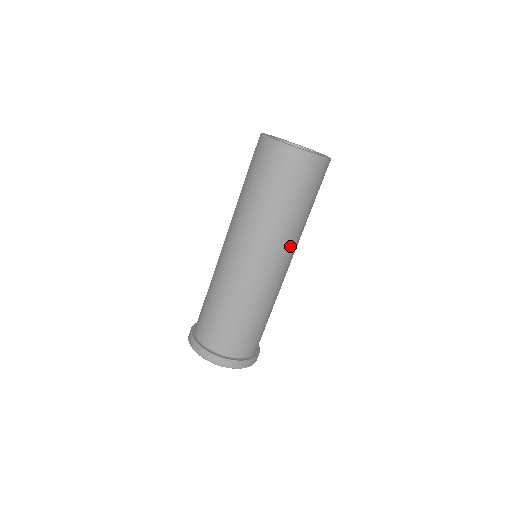
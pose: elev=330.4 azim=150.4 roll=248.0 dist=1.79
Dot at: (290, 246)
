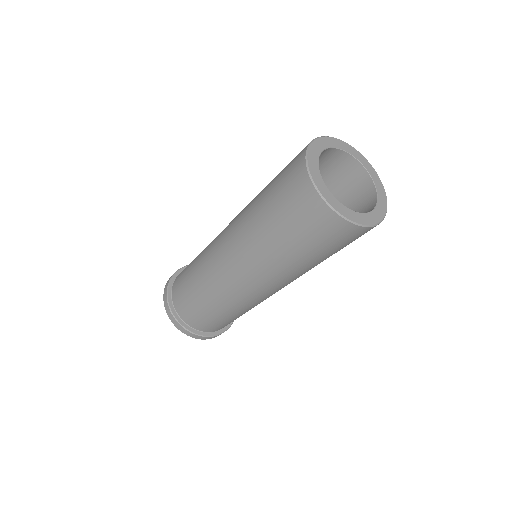
Dot at: (283, 281)
